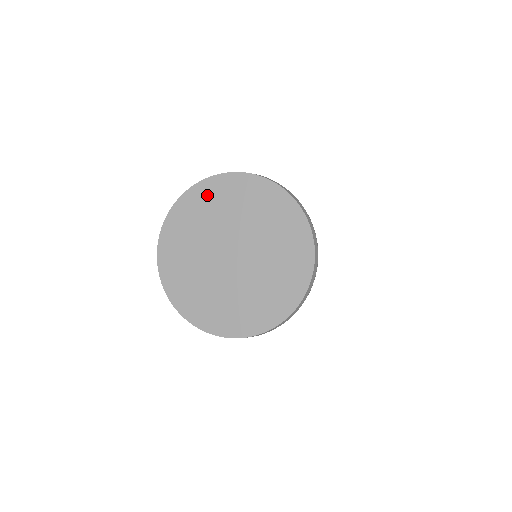
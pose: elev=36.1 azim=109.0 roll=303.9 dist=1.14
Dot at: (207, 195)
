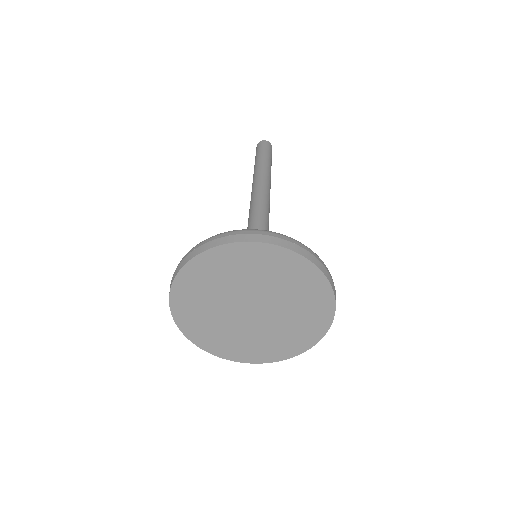
Dot at: (232, 258)
